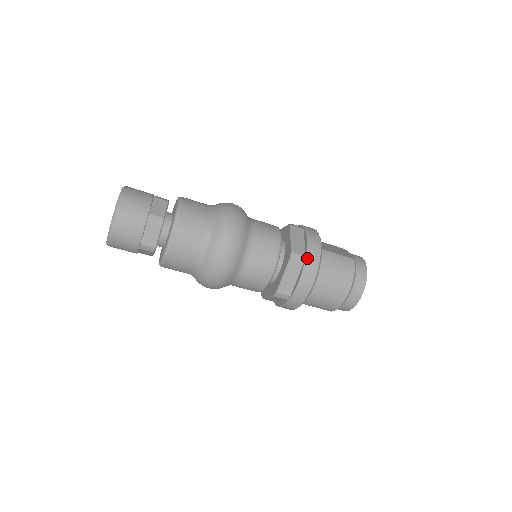
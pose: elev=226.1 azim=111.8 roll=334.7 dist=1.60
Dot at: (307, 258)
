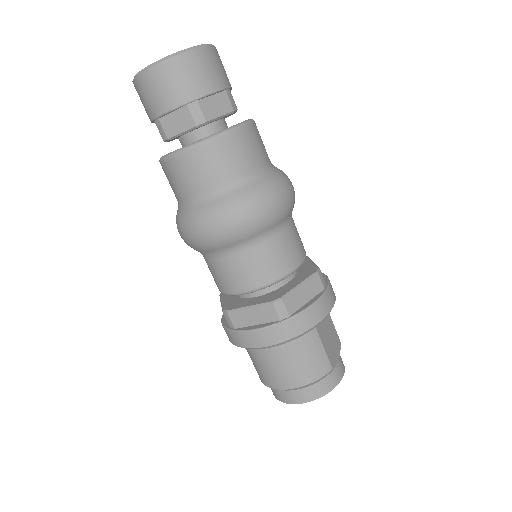
Dot at: (288, 320)
